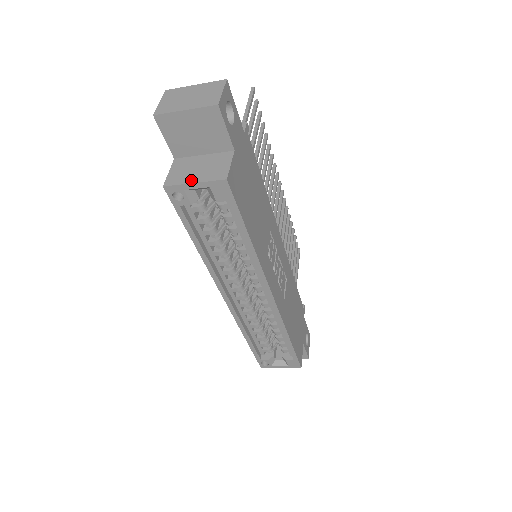
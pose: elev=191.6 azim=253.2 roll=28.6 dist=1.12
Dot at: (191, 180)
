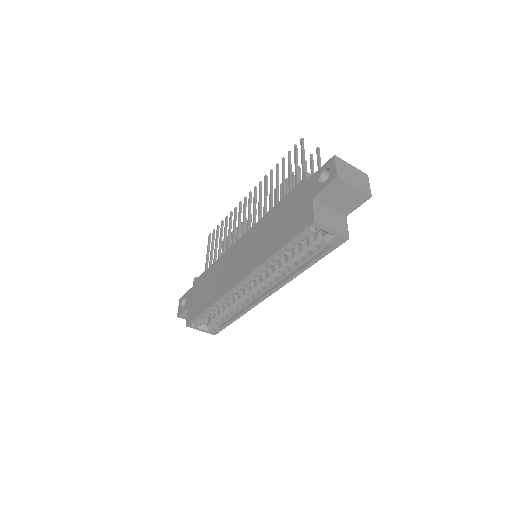
Dot at: (330, 227)
